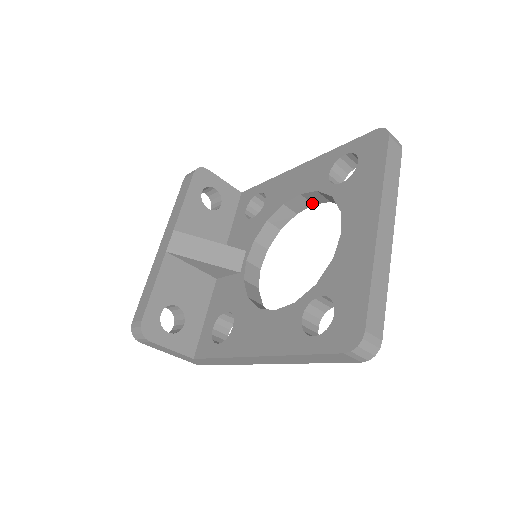
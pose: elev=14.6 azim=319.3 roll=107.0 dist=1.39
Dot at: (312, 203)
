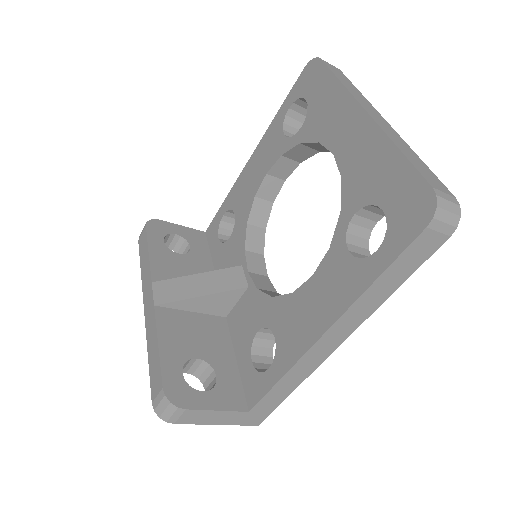
Dot at: (283, 180)
